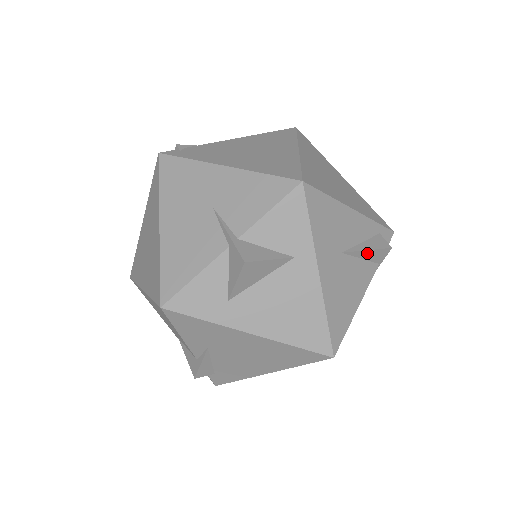
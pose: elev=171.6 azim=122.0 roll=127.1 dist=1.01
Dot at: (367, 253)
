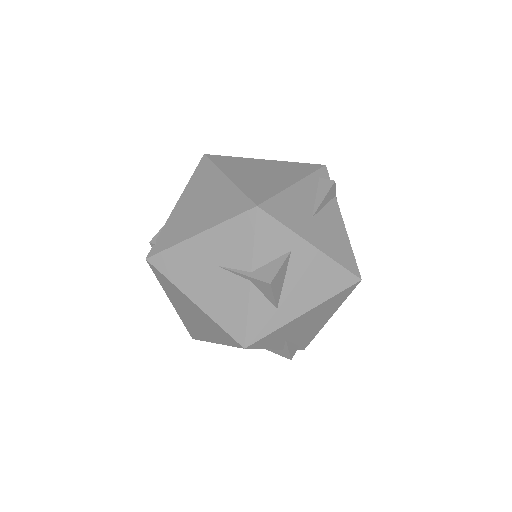
Dot at: (325, 200)
